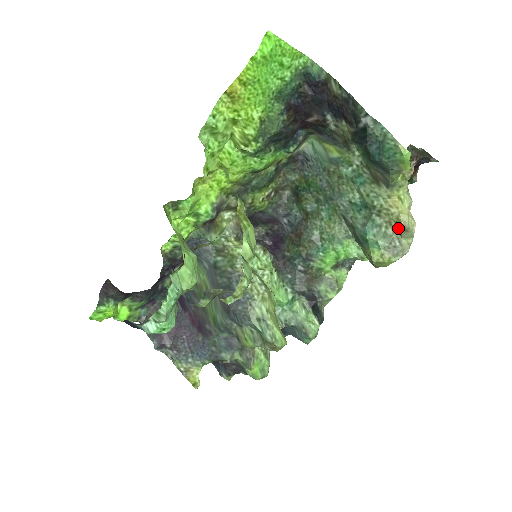
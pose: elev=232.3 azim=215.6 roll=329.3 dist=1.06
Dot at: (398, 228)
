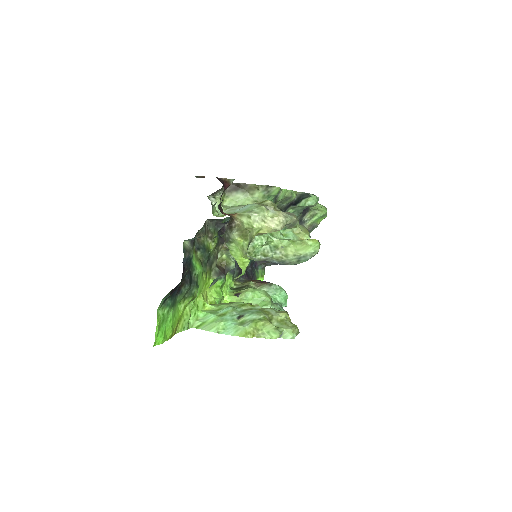
Dot at: occluded
